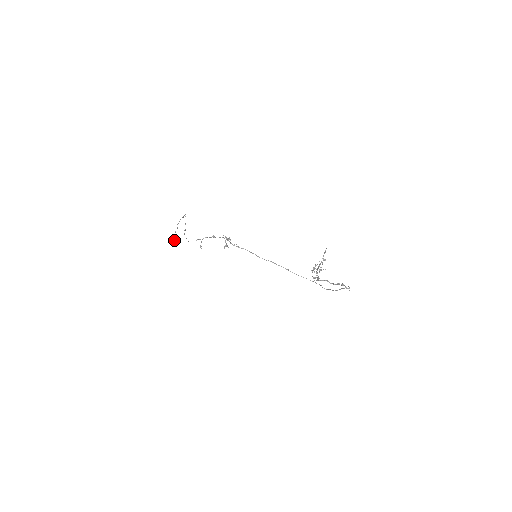
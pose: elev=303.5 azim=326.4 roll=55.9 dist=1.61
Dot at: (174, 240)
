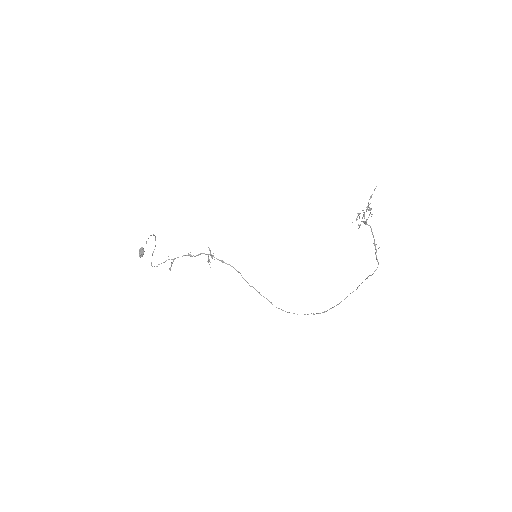
Dot at: (143, 250)
